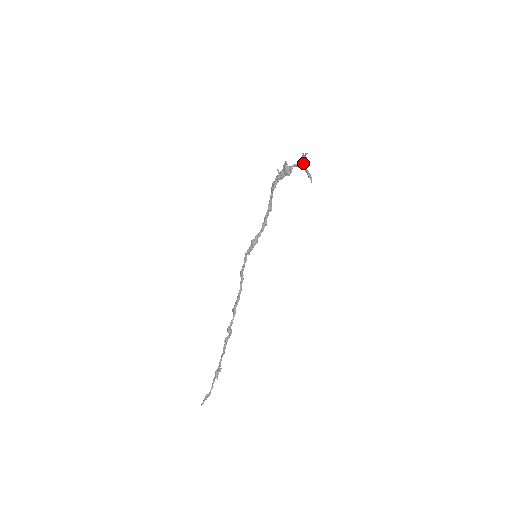
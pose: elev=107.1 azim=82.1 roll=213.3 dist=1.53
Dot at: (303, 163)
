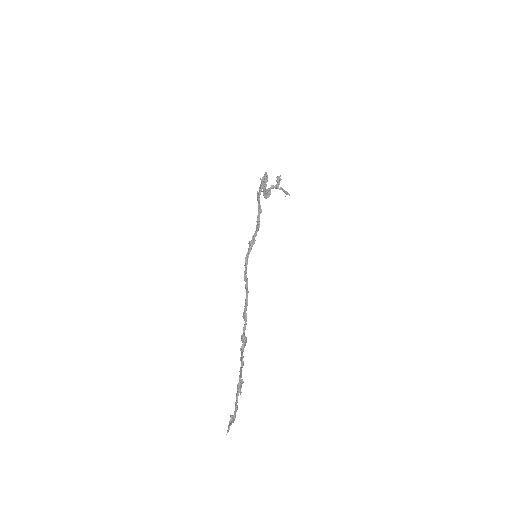
Dot at: (279, 183)
